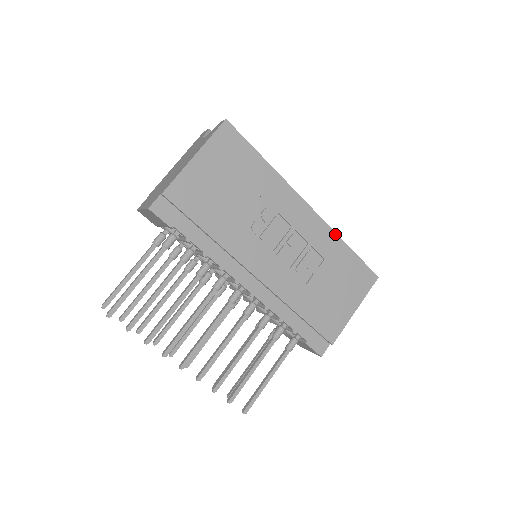
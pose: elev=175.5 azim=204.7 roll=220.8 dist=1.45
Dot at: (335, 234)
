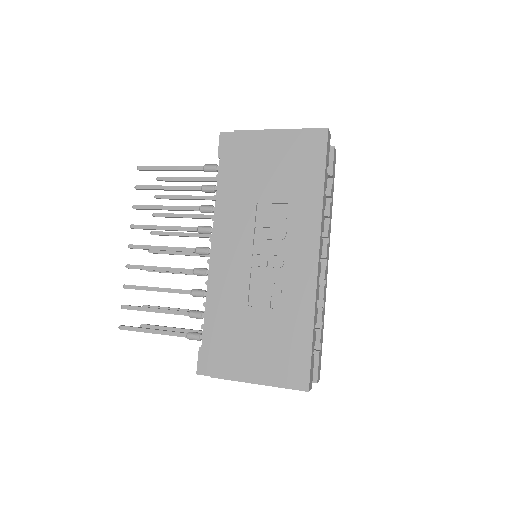
Dot at: (314, 304)
